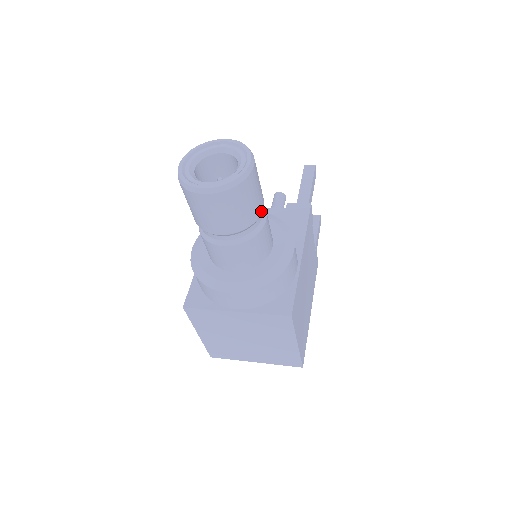
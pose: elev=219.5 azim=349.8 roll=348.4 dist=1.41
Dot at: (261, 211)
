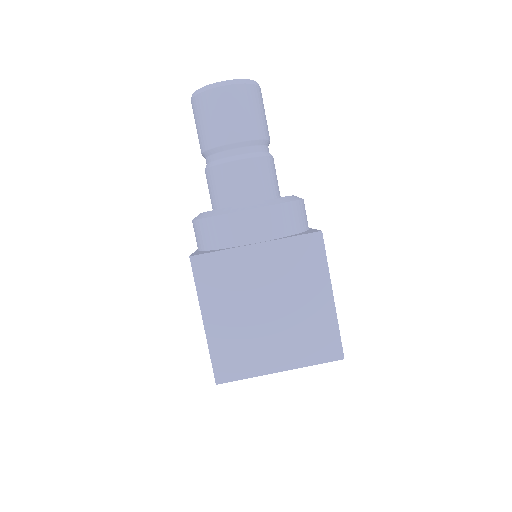
Dot at: (269, 138)
